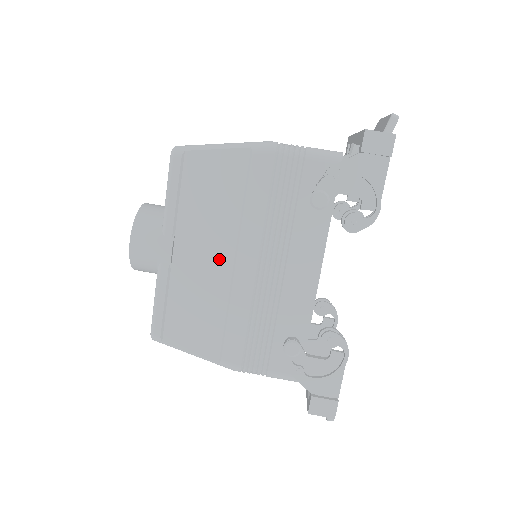
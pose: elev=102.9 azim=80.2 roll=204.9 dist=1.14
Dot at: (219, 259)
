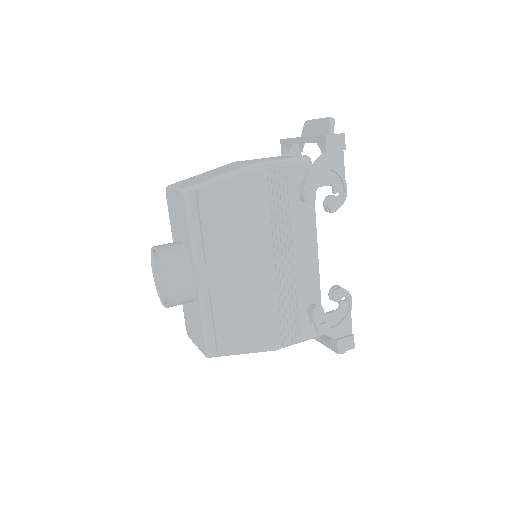
Dot at: (245, 269)
